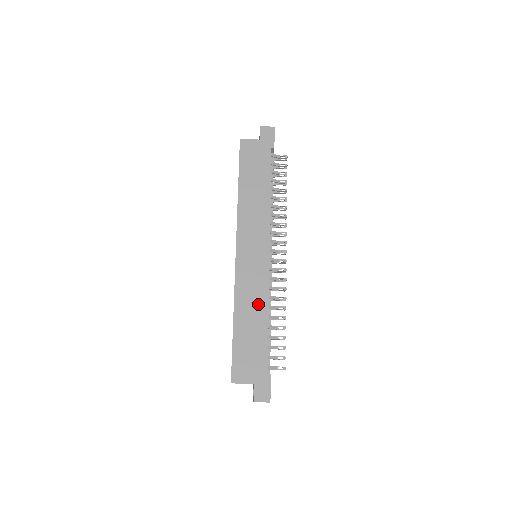
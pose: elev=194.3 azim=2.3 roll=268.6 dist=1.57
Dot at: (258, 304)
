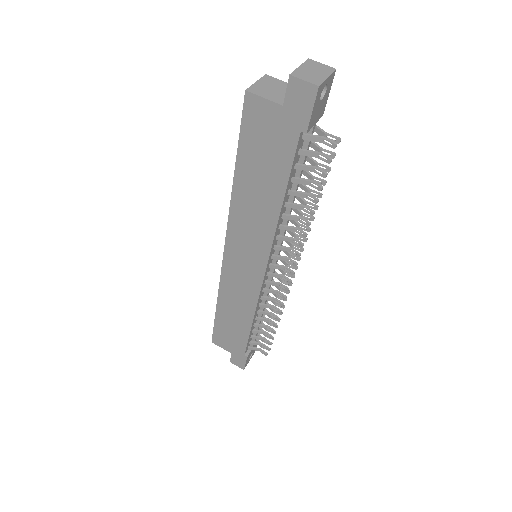
Dot at: (243, 309)
